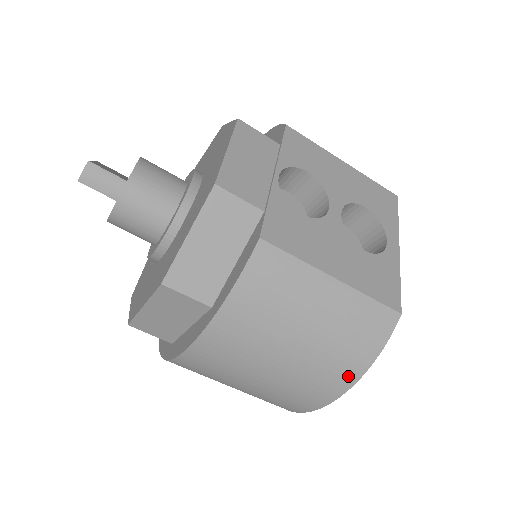
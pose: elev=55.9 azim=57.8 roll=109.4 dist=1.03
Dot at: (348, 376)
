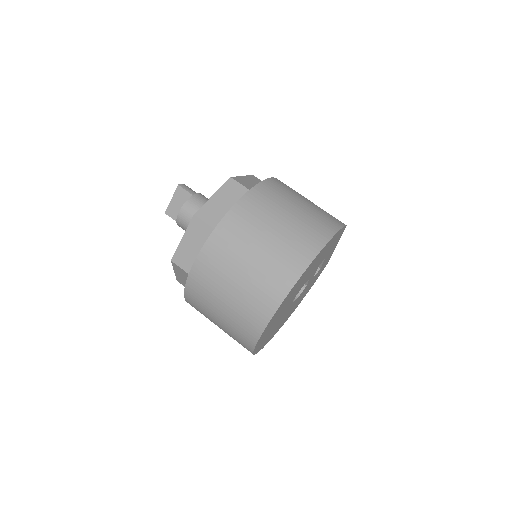
Dot at: (328, 231)
